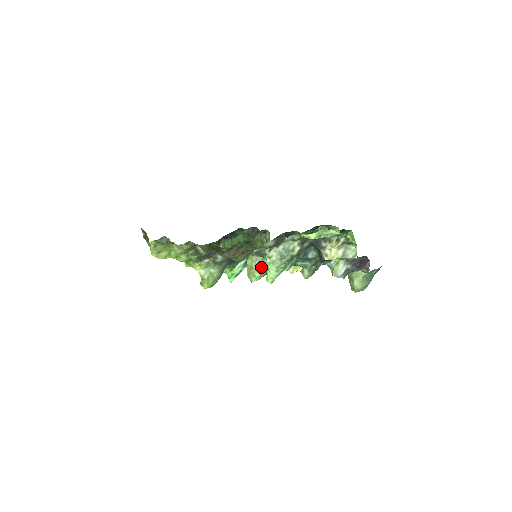
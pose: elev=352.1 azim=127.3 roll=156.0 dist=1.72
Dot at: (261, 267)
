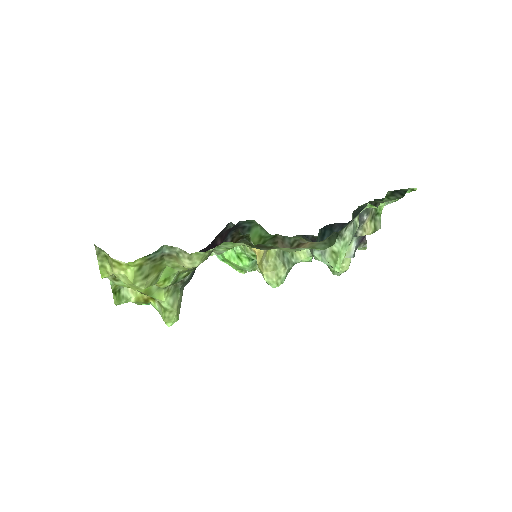
Dot at: (285, 264)
